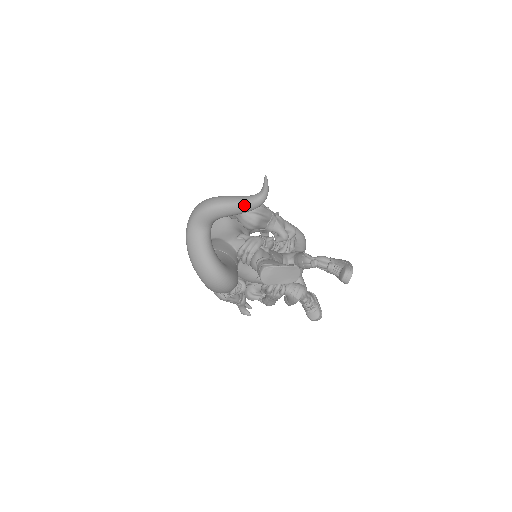
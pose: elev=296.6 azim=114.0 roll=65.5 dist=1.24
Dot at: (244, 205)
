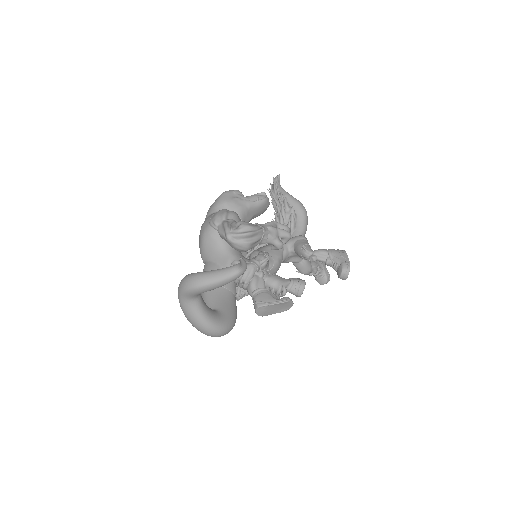
Dot at: (226, 281)
